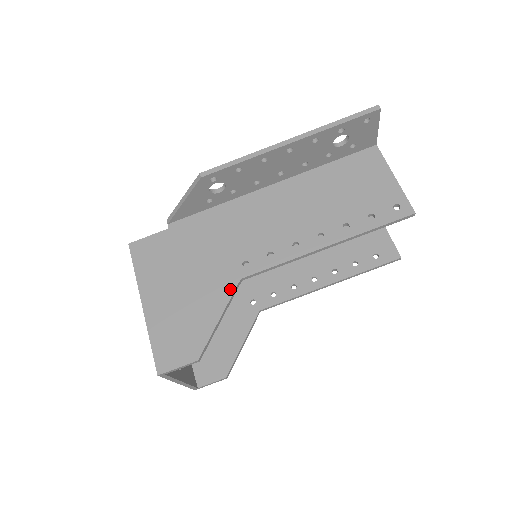
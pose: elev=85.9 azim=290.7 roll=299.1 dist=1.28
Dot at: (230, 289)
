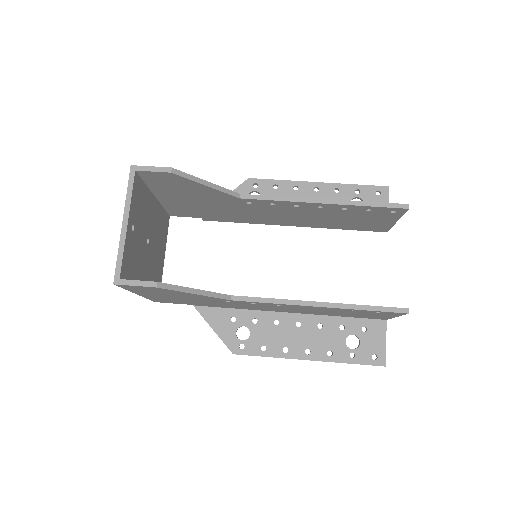
Dot at: (228, 191)
